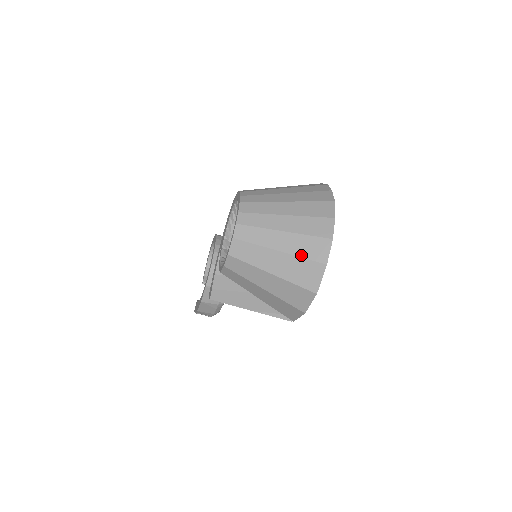
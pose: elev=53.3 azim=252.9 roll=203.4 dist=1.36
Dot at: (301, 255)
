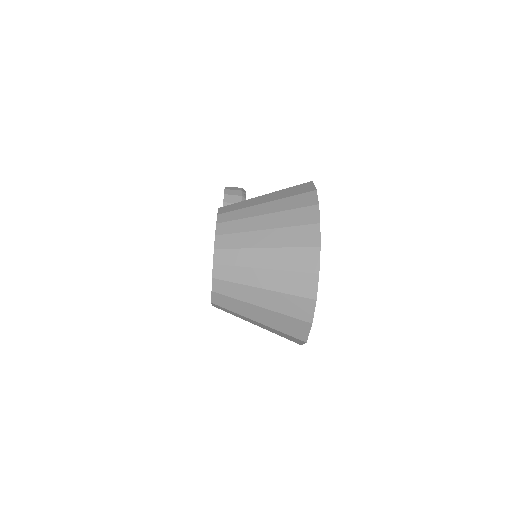
Dot at: (284, 313)
